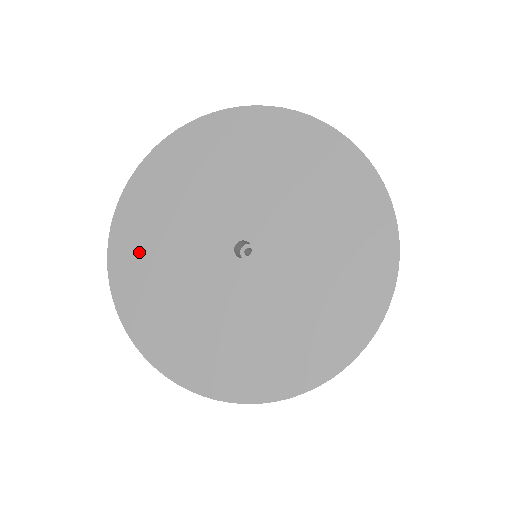
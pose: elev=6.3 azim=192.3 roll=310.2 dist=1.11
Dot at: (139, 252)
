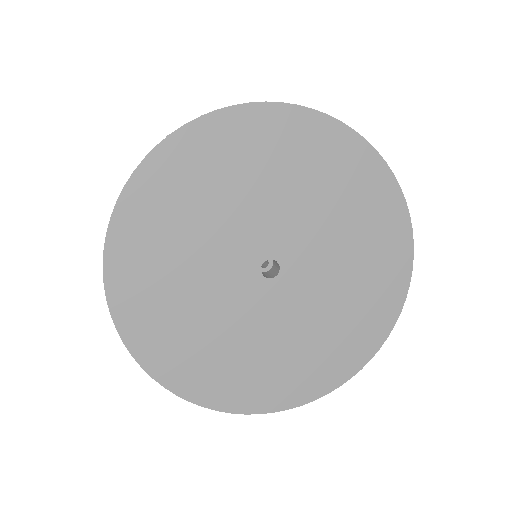
Dot at: (148, 253)
